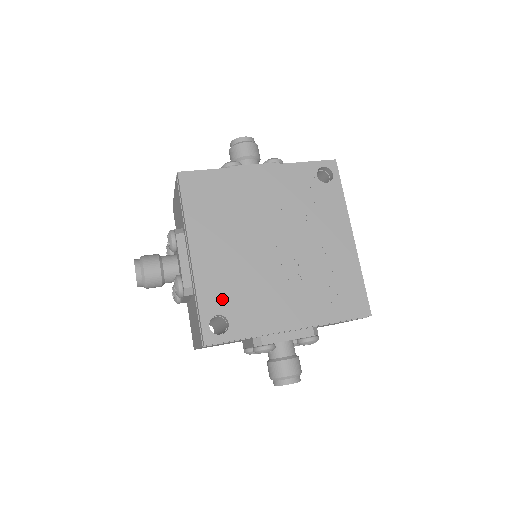
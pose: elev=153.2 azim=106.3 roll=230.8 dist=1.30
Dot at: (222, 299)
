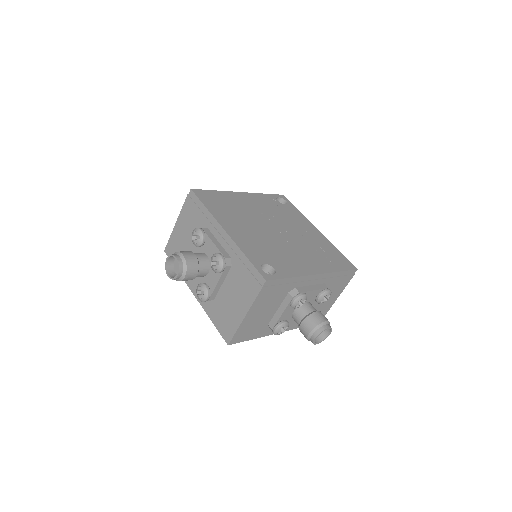
Dot at: (261, 255)
